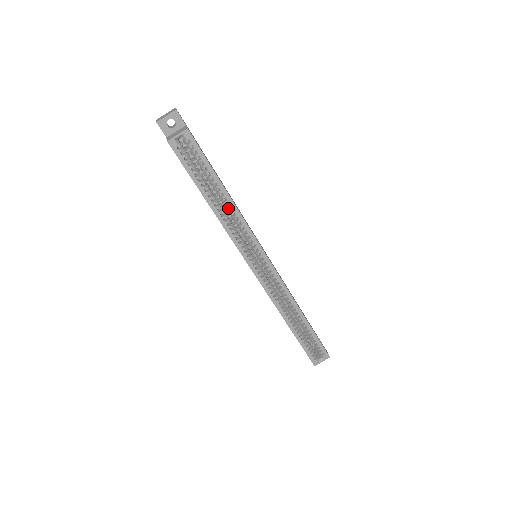
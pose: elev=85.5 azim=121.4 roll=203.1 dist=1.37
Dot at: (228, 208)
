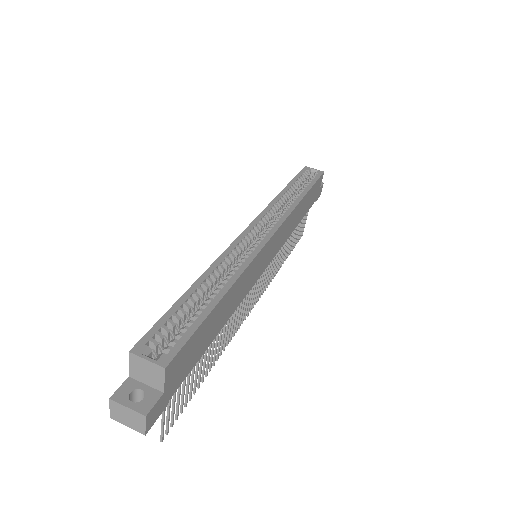
Dot at: (293, 199)
